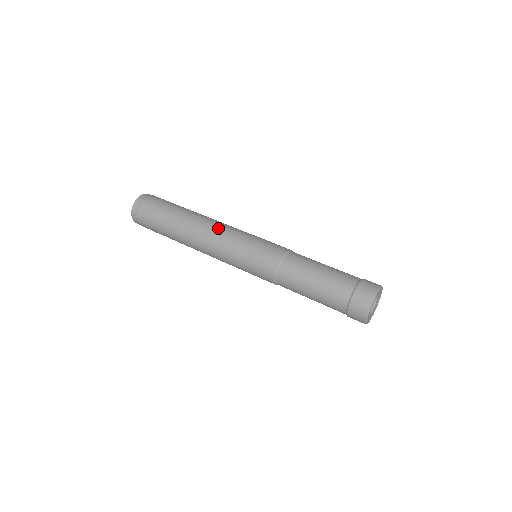
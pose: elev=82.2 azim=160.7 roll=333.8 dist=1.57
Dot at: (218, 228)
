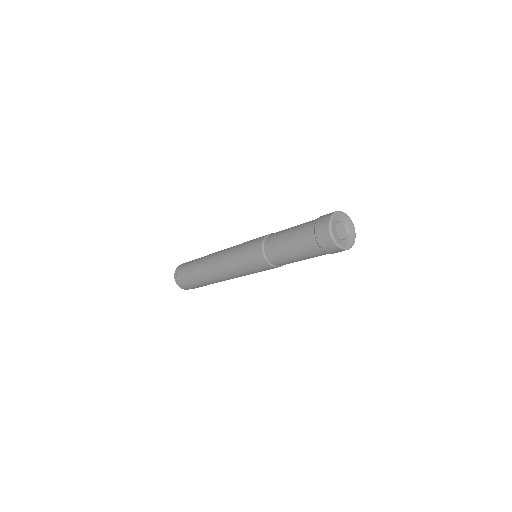
Dot at: (220, 257)
